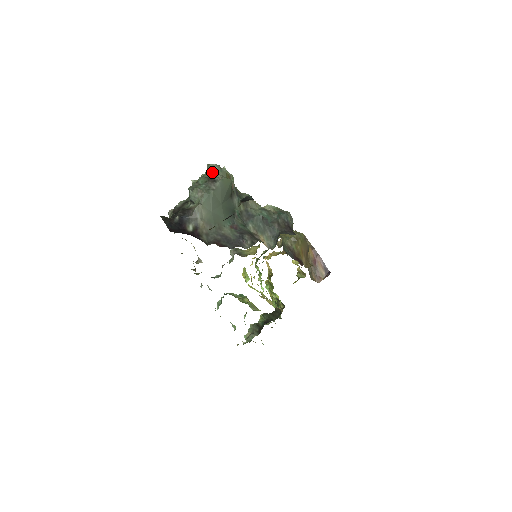
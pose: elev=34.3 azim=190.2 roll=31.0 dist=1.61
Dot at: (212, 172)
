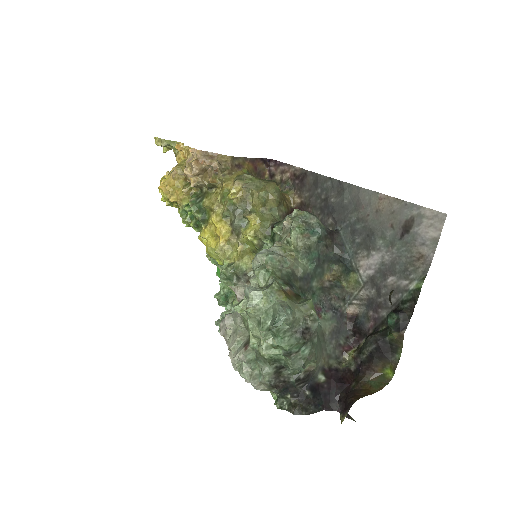
Dot at: (291, 326)
